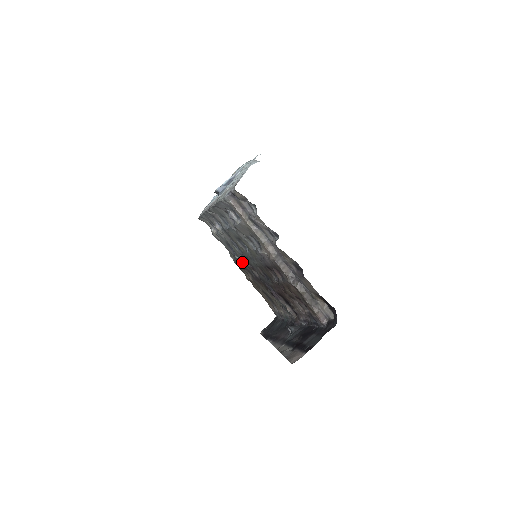
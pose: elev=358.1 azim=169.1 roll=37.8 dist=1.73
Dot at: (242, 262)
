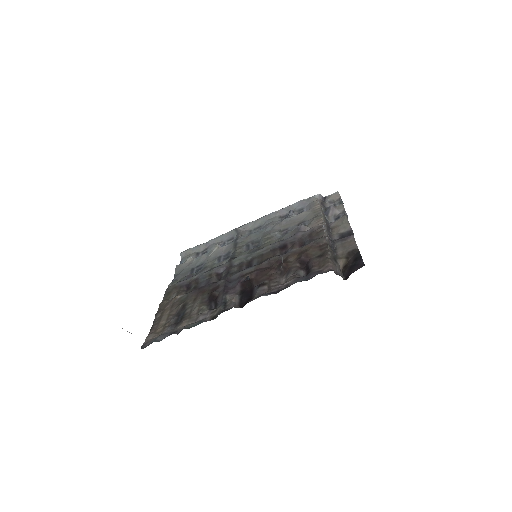
Dot at: (204, 273)
